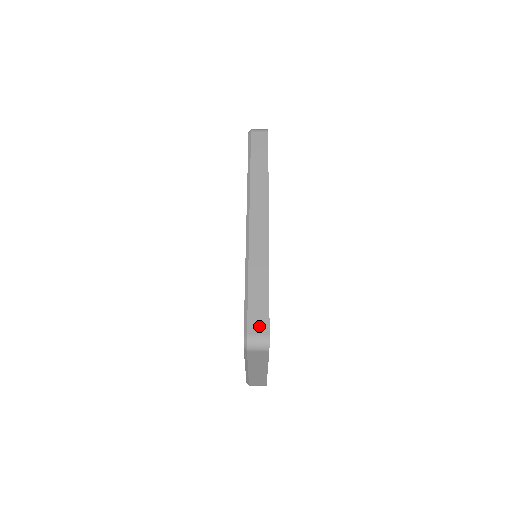
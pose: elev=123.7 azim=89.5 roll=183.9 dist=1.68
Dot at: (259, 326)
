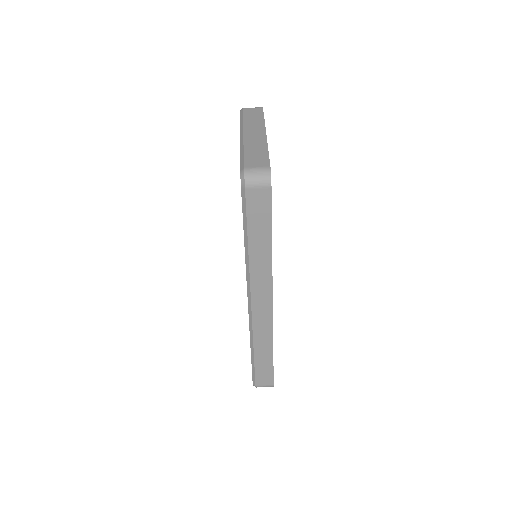
Dot at: (265, 381)
